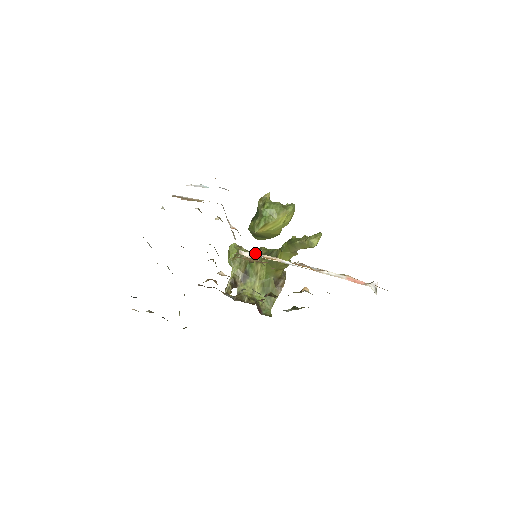
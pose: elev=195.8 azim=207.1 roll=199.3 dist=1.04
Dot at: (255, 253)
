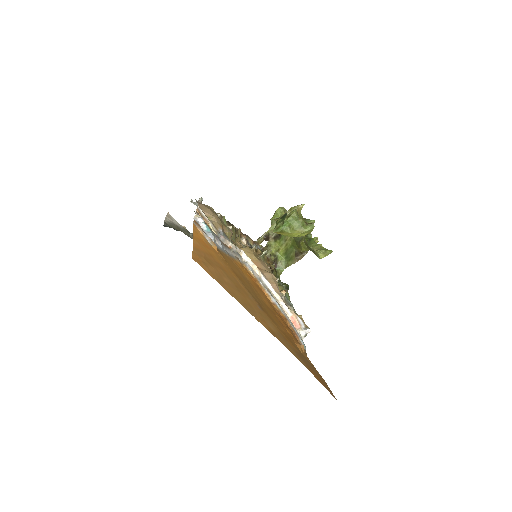
Dot at: (250, 259)
